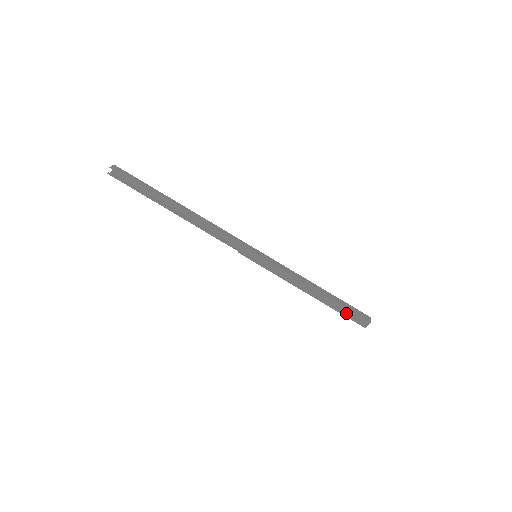
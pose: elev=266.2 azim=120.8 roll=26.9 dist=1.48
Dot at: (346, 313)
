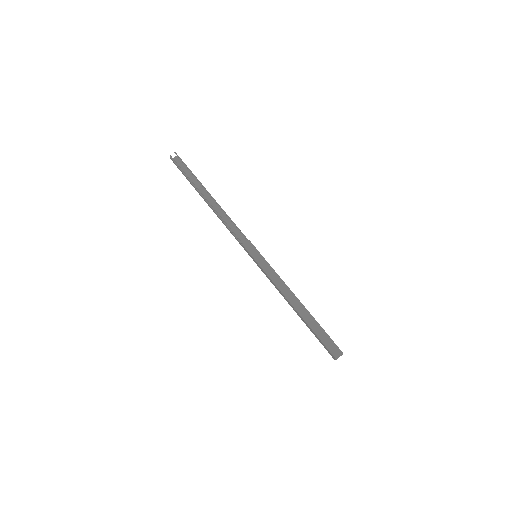
Dot at: (321, 335)
